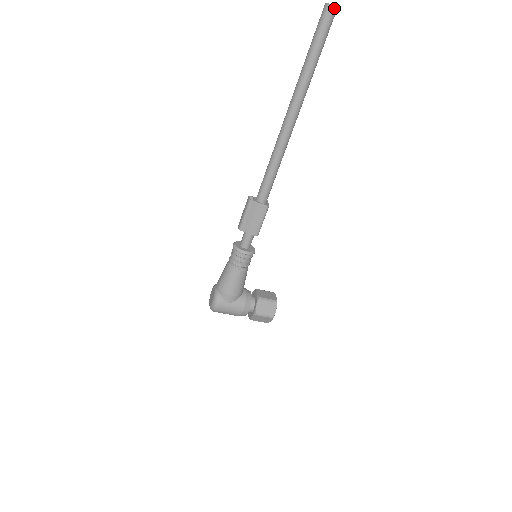
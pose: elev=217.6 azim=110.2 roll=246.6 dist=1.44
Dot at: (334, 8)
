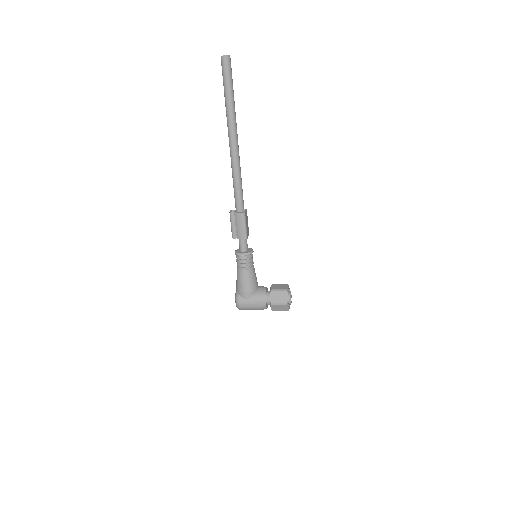
Dot at: (226, 57)
